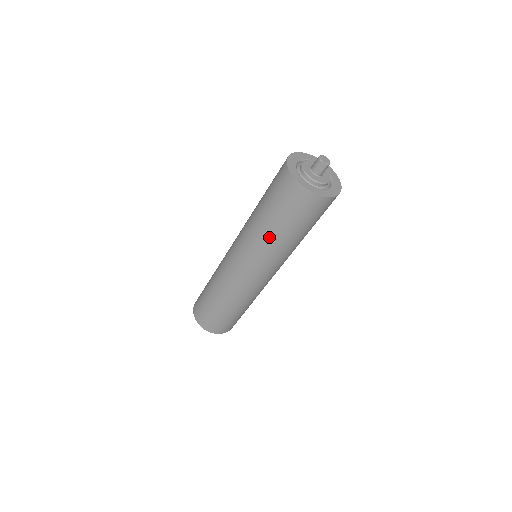
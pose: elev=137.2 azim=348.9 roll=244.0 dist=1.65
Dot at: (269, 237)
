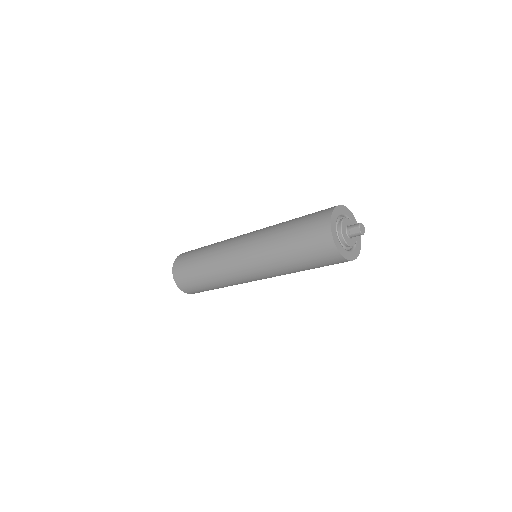
Dot at: (277, 243)
